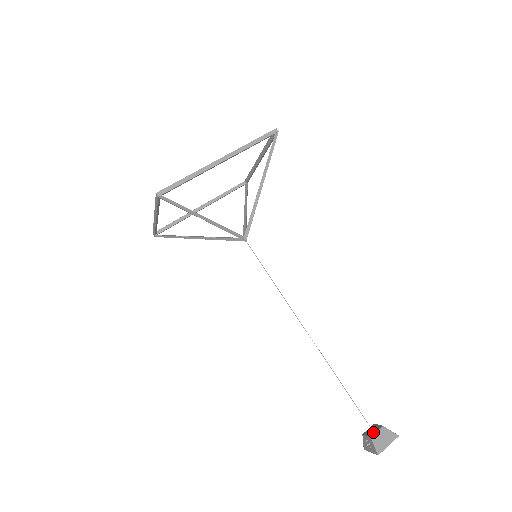
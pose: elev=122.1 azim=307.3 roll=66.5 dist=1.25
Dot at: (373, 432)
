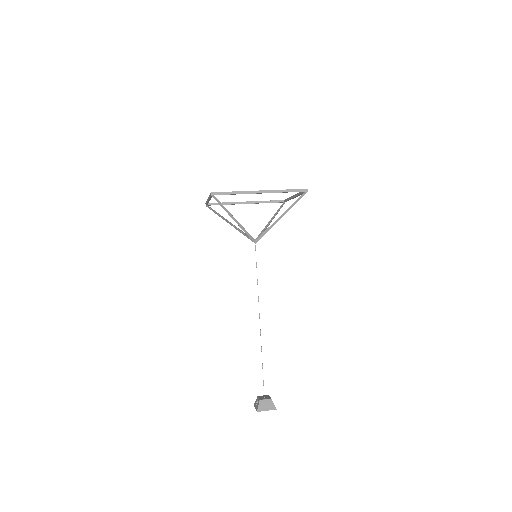
Dot at: (263, 398)
